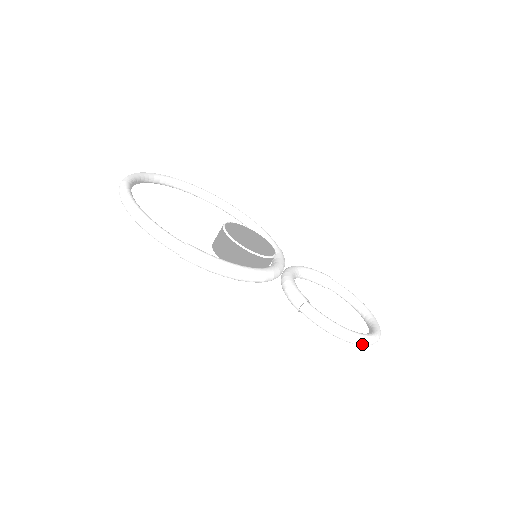
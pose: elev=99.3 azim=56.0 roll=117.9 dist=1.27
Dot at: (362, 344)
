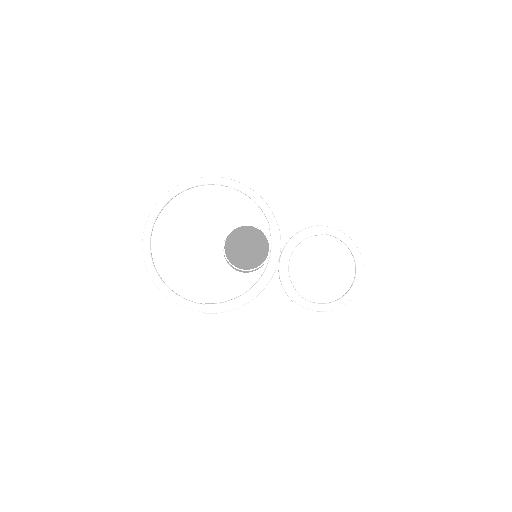
Dot at: occluded
